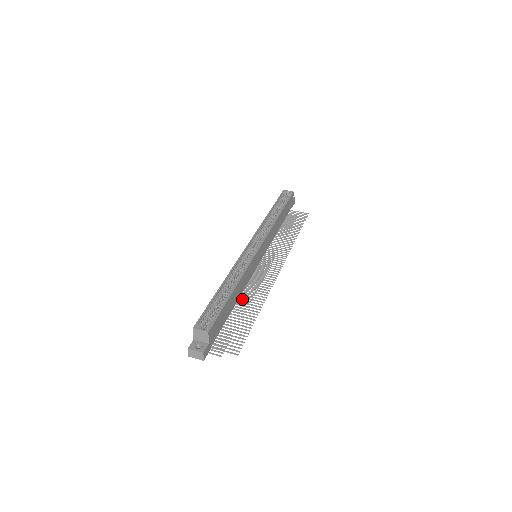
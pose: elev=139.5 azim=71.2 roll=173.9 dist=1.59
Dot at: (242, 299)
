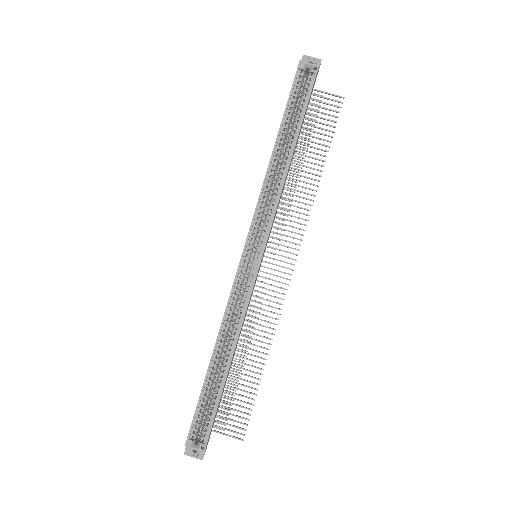
Dot at: (241, 341)
